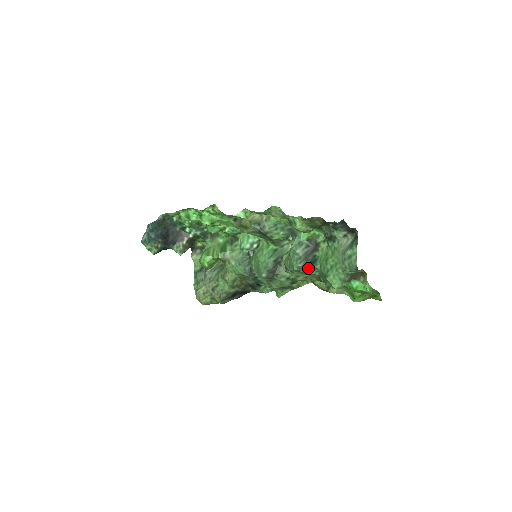
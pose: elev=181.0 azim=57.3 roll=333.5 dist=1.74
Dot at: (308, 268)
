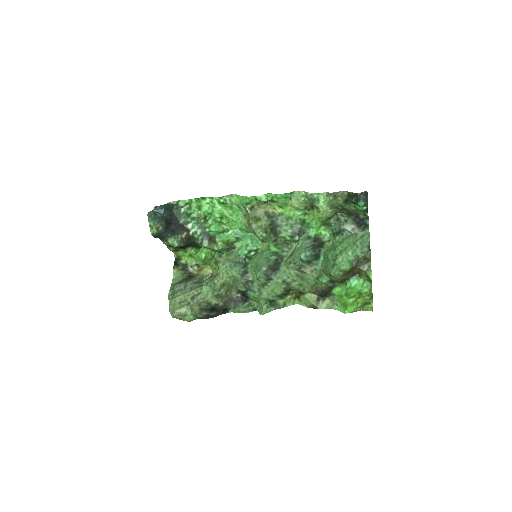
Dot at: (309, 267)
